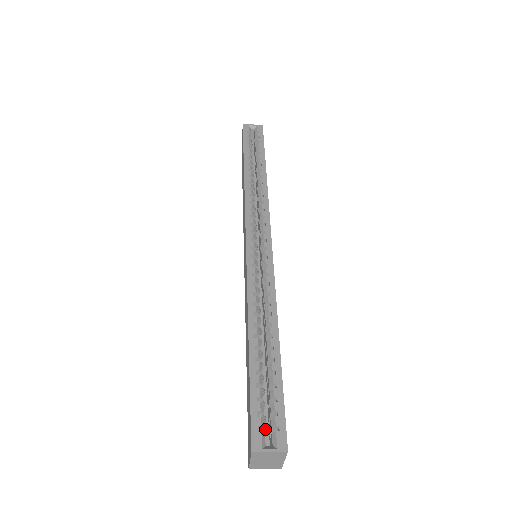
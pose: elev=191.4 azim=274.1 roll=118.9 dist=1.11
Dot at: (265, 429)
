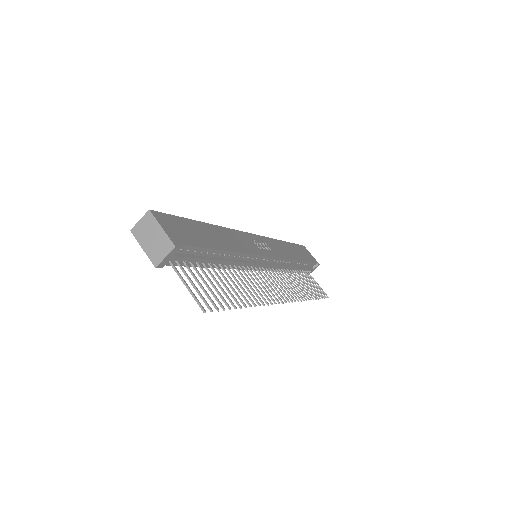
Dot at: occluded
